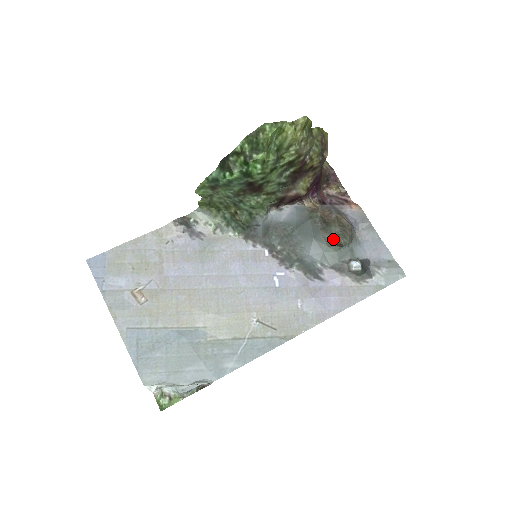
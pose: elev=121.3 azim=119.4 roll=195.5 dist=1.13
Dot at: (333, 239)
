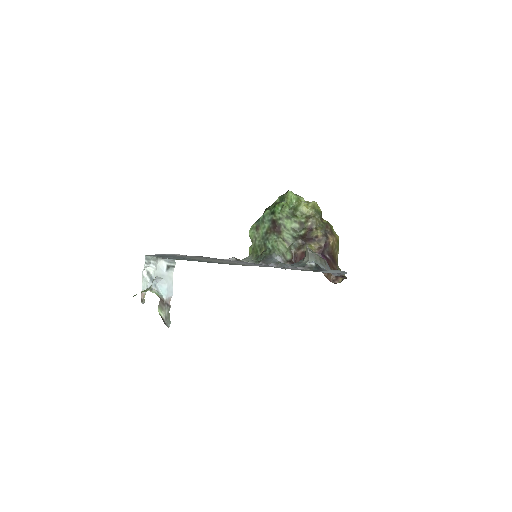
Dot at: occluded
